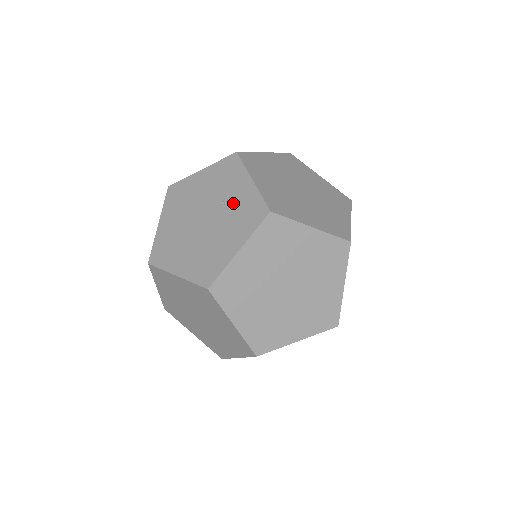
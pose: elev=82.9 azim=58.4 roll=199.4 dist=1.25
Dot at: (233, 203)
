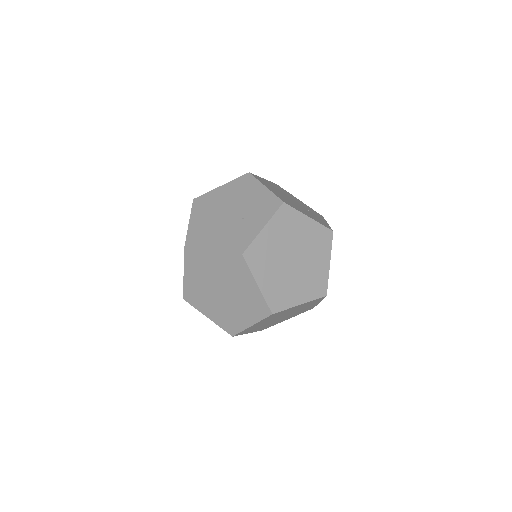
Dot at: (244, 226)
